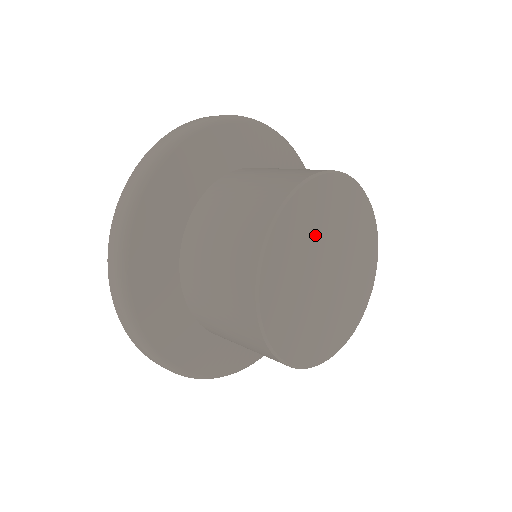
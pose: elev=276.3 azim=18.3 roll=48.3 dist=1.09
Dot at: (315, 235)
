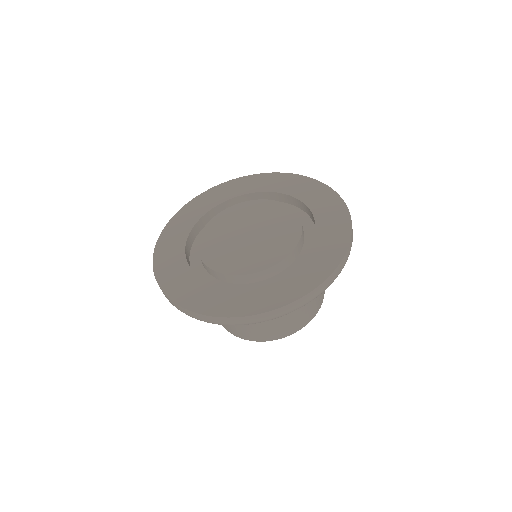
Dot at: occluded
